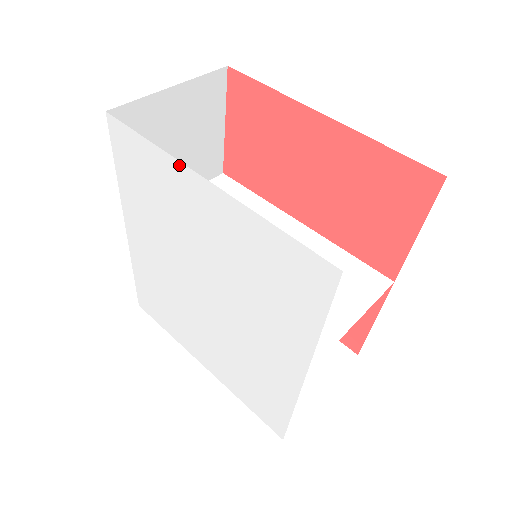
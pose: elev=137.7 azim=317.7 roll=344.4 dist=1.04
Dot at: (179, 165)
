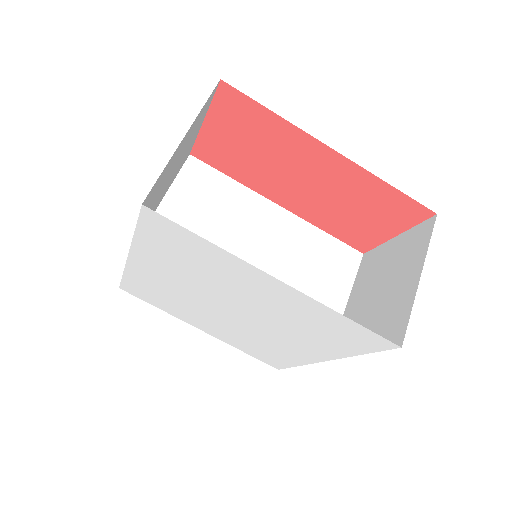
Dot at: (246, 264)
